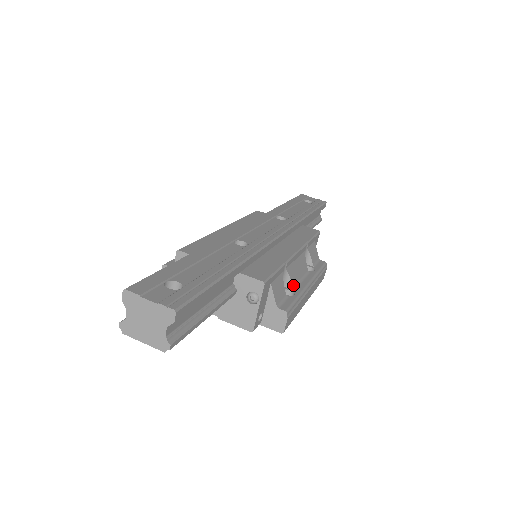
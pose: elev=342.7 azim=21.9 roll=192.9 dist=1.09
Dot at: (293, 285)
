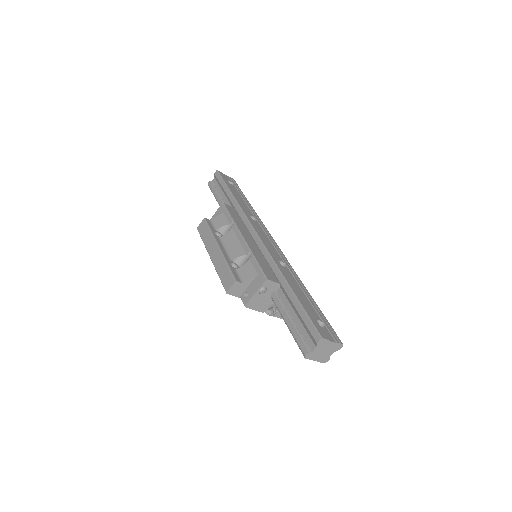
Dot at: occluded
